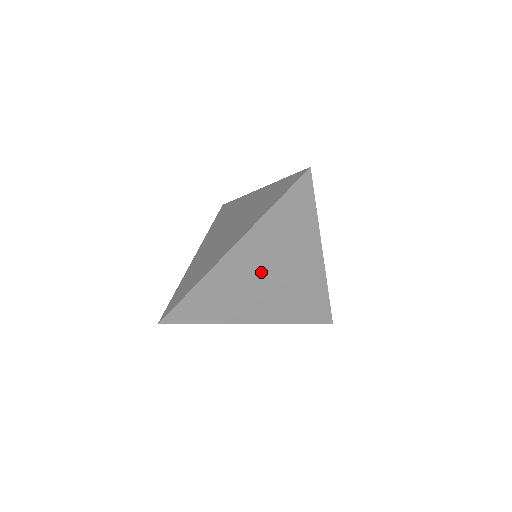
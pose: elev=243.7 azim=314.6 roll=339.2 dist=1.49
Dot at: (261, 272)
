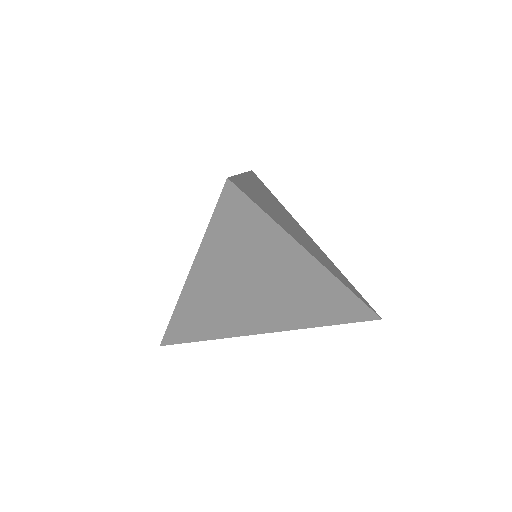
Dot at: (241, 291)
